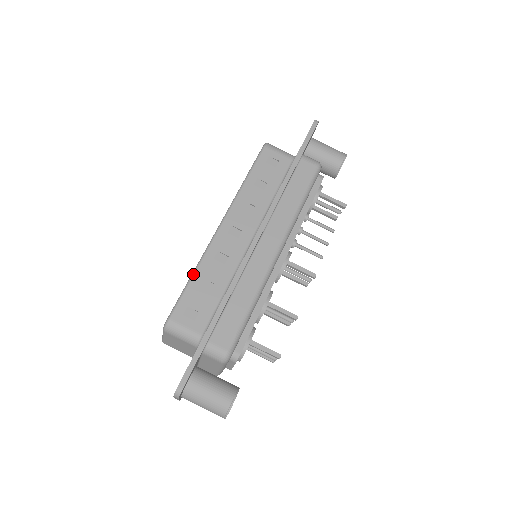
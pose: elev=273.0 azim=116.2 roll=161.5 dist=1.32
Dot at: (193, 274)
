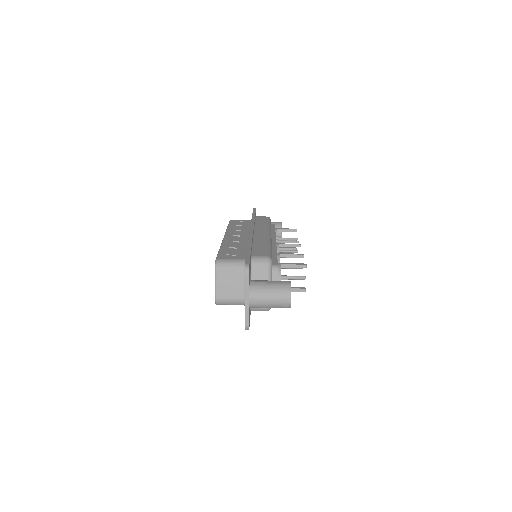
Dot at: (220, 248)
